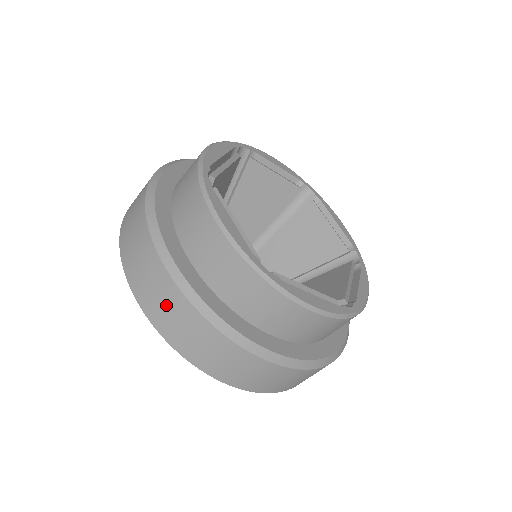
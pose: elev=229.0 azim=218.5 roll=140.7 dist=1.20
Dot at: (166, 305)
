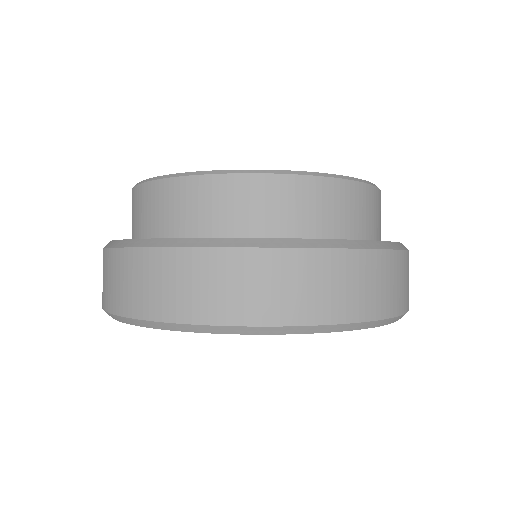
Dot at: (117, 278)
